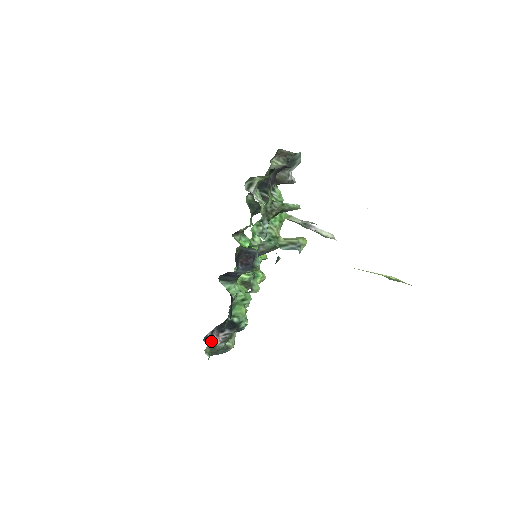
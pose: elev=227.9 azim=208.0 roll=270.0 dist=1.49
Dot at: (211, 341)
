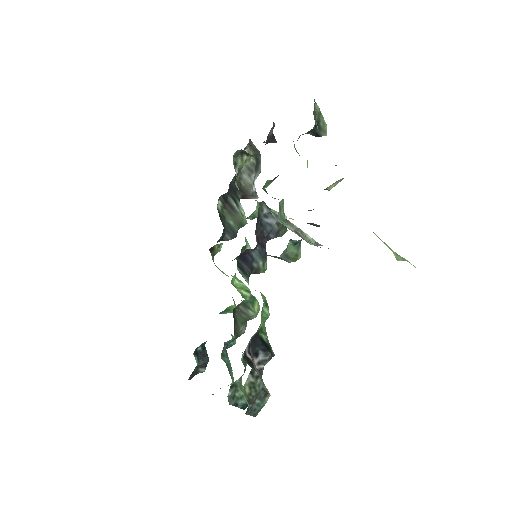
Dot at: (252, 363)
